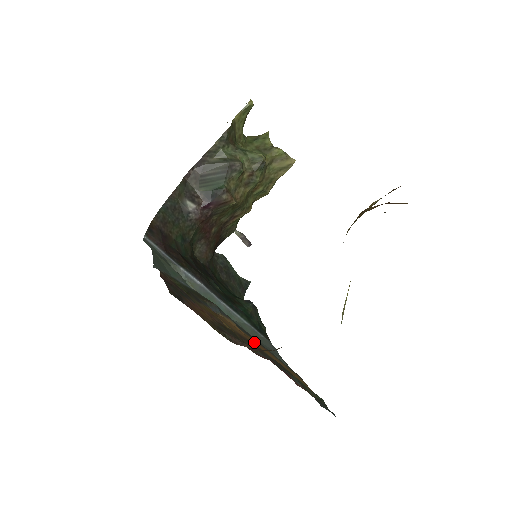
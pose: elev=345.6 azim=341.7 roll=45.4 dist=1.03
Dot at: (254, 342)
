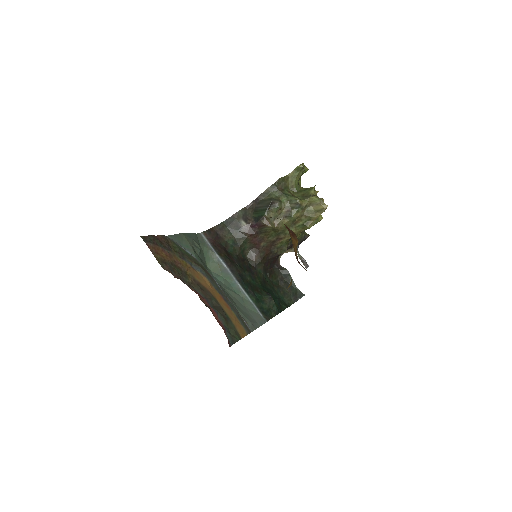
Dot at: (216, 295)
